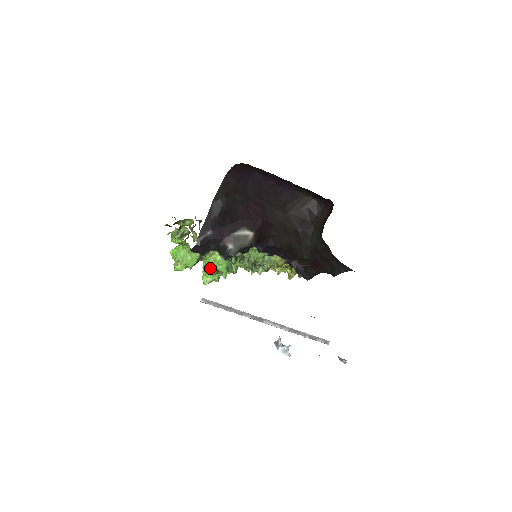
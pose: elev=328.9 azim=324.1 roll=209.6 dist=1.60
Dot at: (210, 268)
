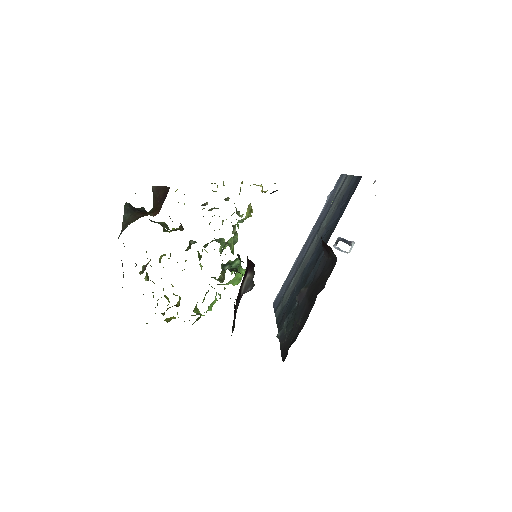
Dot at: (233, 284)
